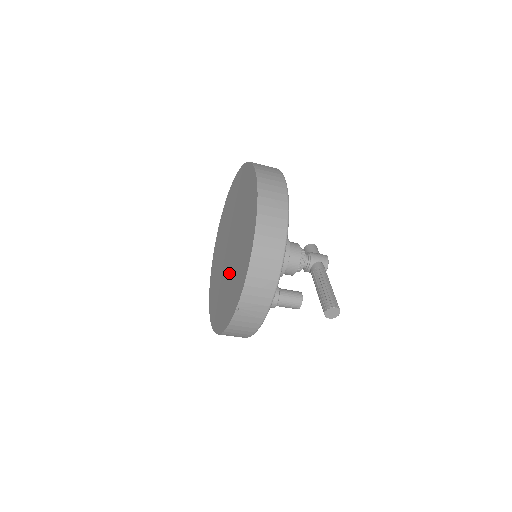
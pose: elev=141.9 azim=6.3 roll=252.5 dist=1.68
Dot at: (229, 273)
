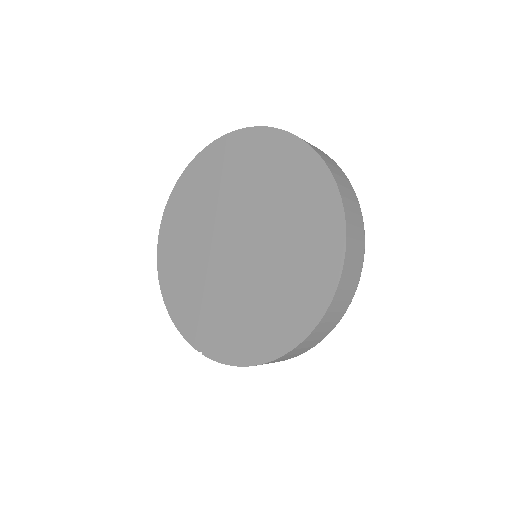
Dot at: (215, 279)
